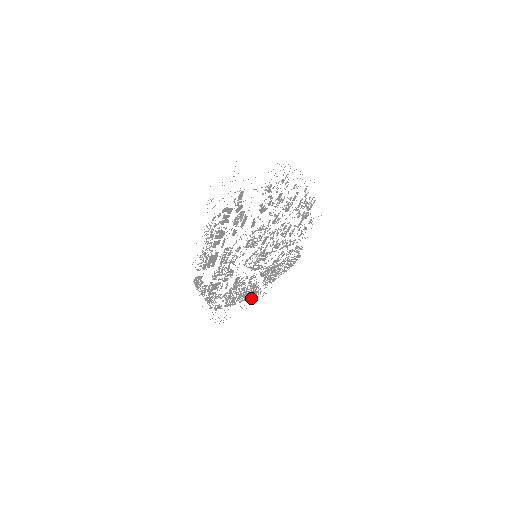
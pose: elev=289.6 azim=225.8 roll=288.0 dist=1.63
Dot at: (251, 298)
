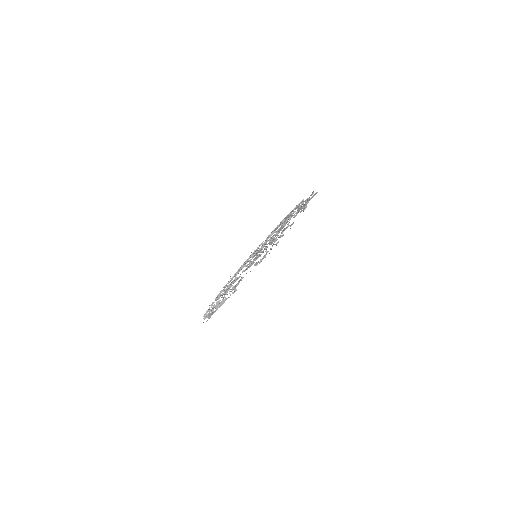
Dot at: occluded
